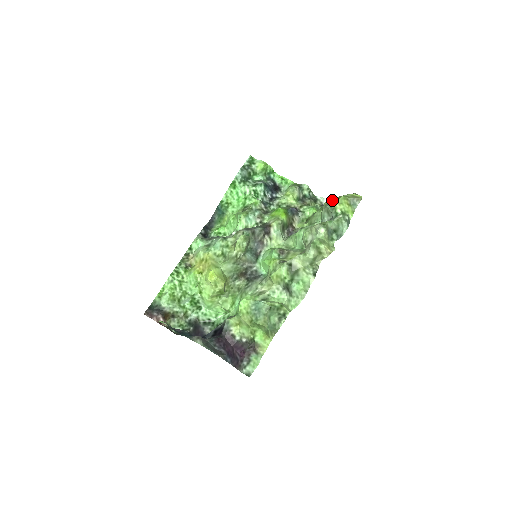
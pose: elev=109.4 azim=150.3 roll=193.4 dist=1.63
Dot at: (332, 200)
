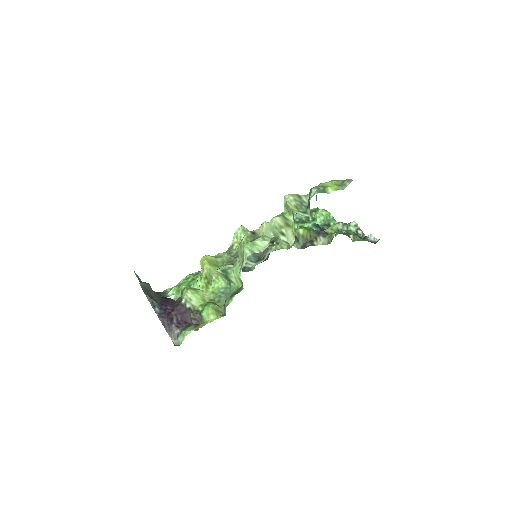
Dot at: occluded
